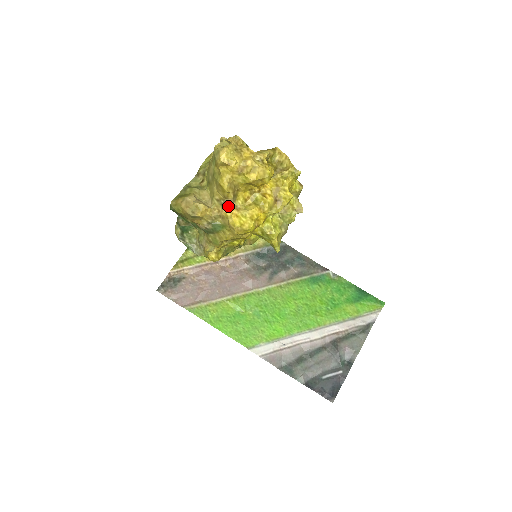
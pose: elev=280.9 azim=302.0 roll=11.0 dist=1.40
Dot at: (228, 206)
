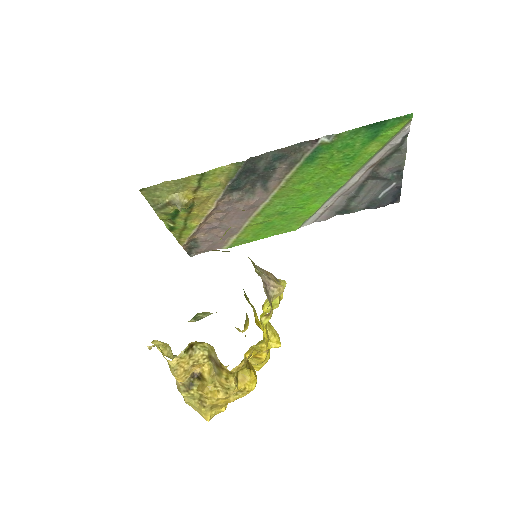
Dot at: occluded
